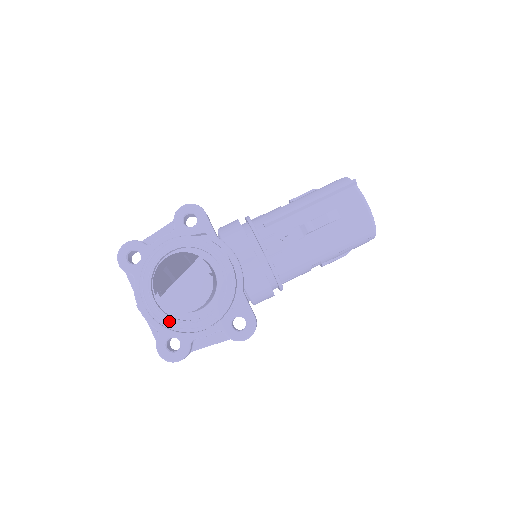
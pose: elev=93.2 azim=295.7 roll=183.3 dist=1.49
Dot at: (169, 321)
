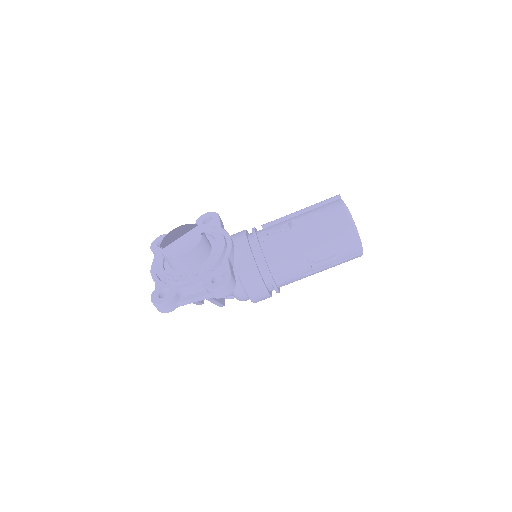
Dot at: (167, 276)
